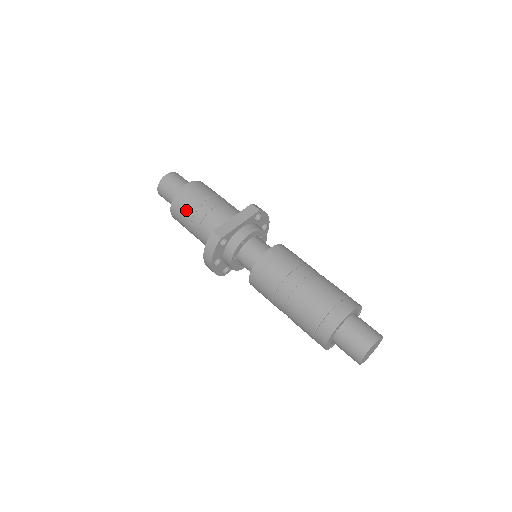
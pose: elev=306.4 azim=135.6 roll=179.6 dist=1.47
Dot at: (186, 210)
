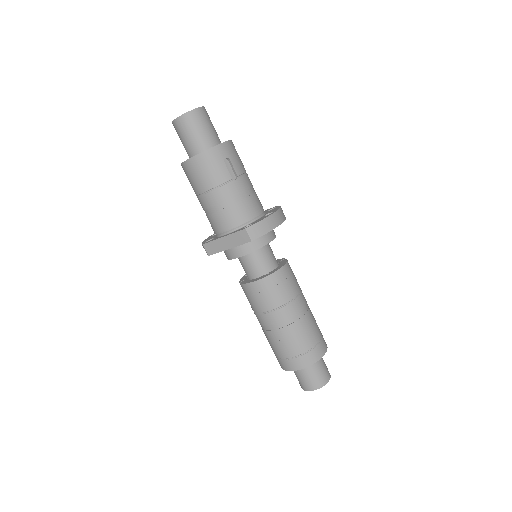
Dot at: (192, 187)
